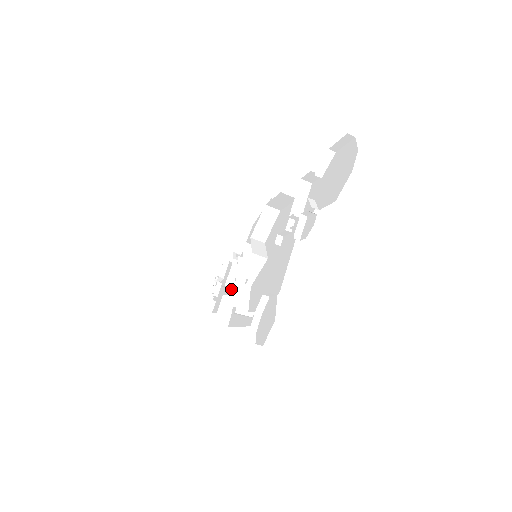
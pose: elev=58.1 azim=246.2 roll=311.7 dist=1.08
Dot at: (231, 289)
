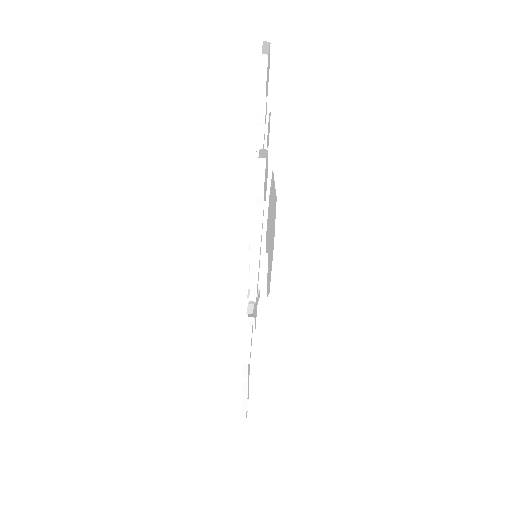
Dot at: occluded
